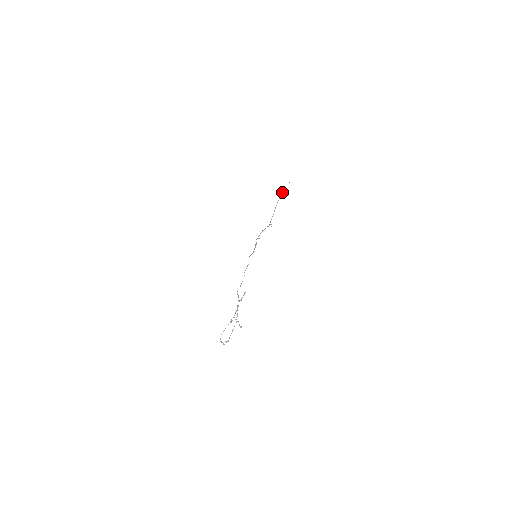
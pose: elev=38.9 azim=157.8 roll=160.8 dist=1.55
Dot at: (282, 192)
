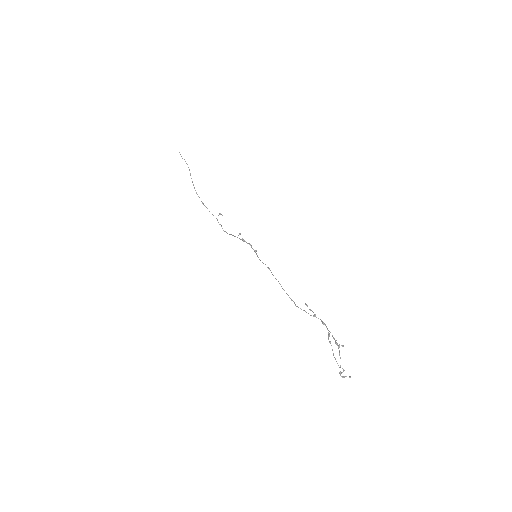
Dot at: occluded
